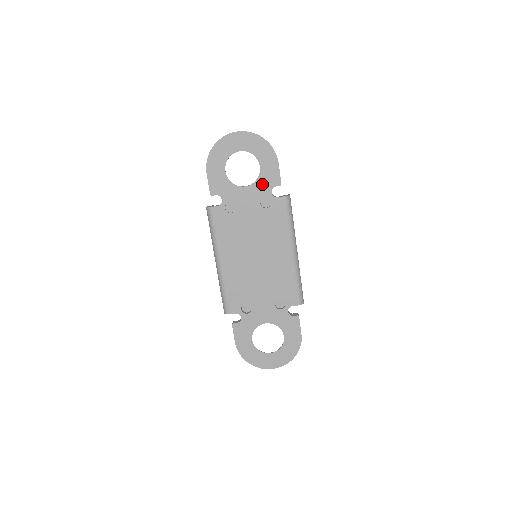
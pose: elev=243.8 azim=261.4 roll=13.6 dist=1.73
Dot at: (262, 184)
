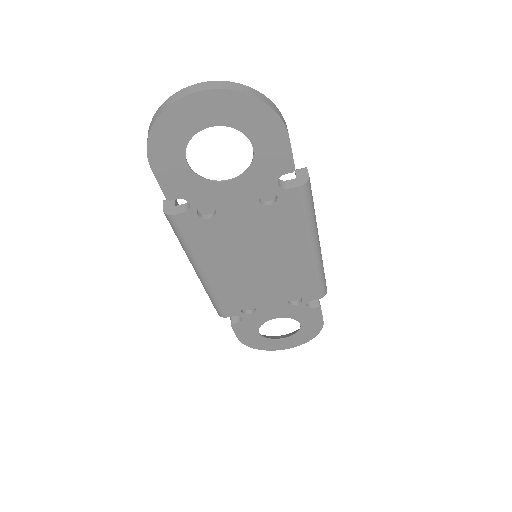
Dot at: (259, 174)
